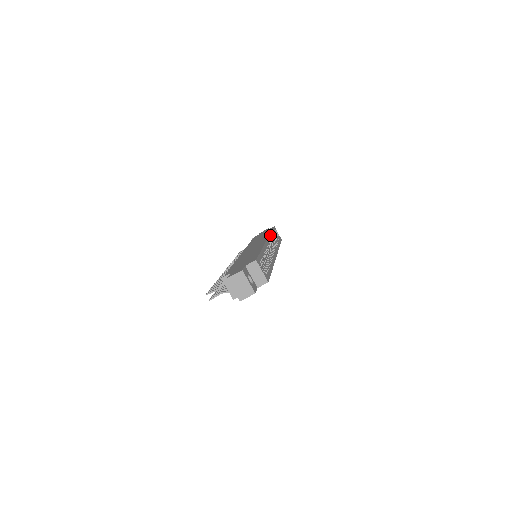
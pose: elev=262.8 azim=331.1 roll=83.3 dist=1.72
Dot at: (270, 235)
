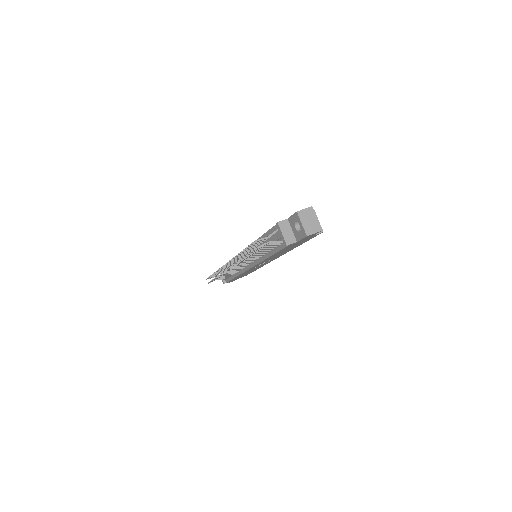
Dot at: occluded
